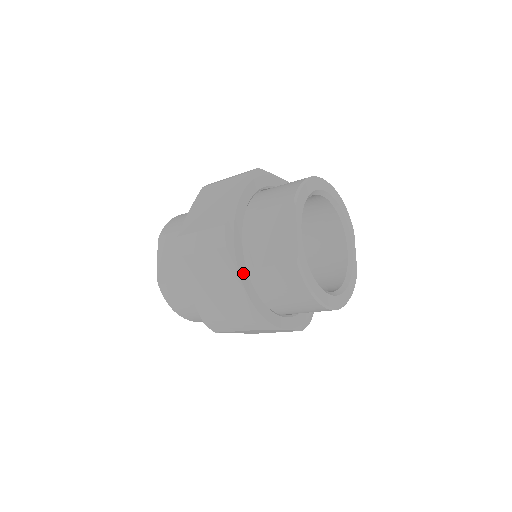
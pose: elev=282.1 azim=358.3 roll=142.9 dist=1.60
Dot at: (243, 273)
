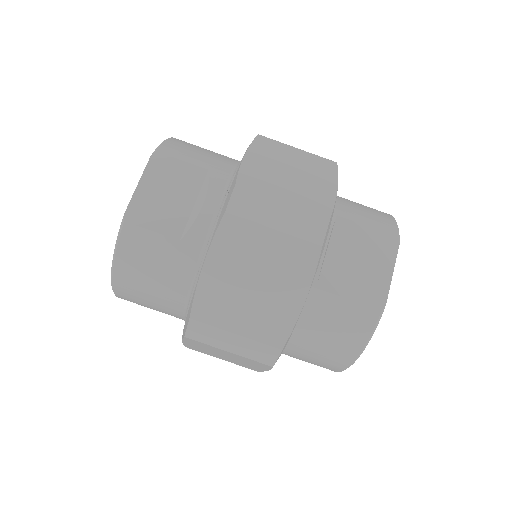
Dot at: occluded
